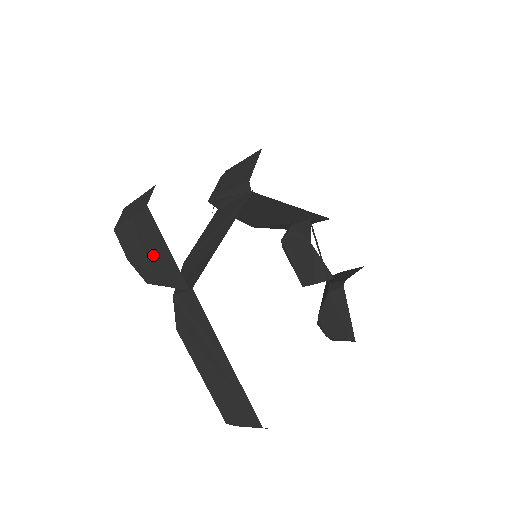
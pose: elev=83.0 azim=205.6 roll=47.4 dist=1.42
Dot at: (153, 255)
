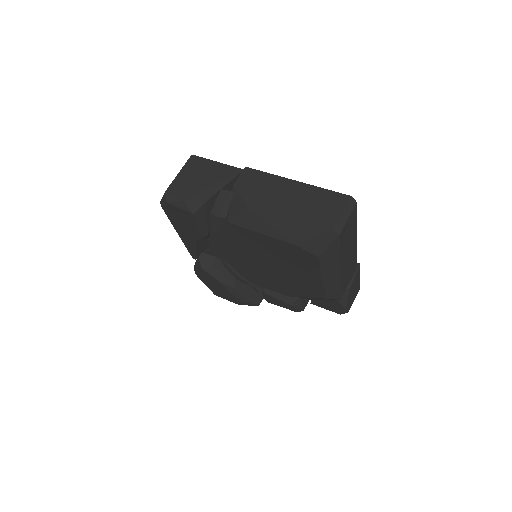
Dot at: (206, 176)
